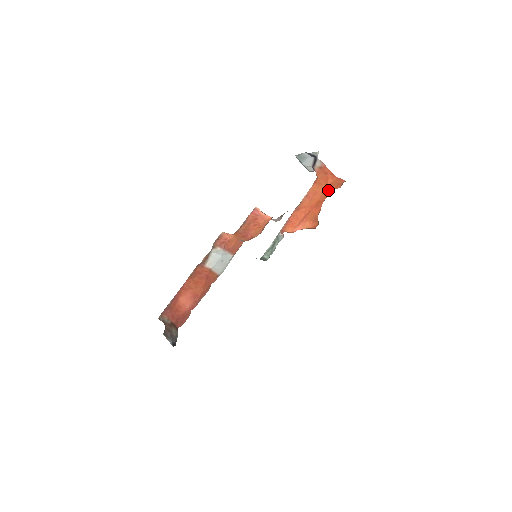
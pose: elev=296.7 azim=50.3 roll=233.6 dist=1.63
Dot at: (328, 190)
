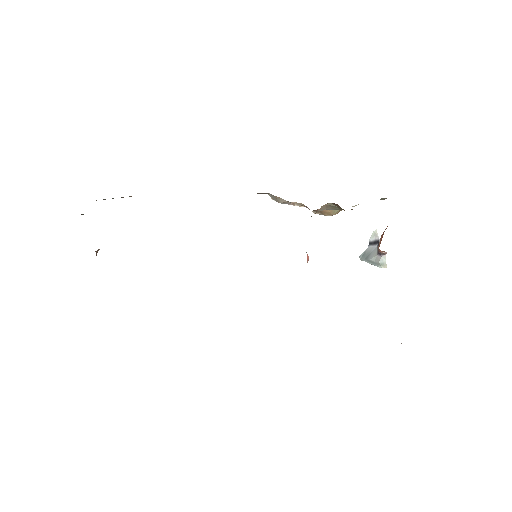
Dot at: occluded
